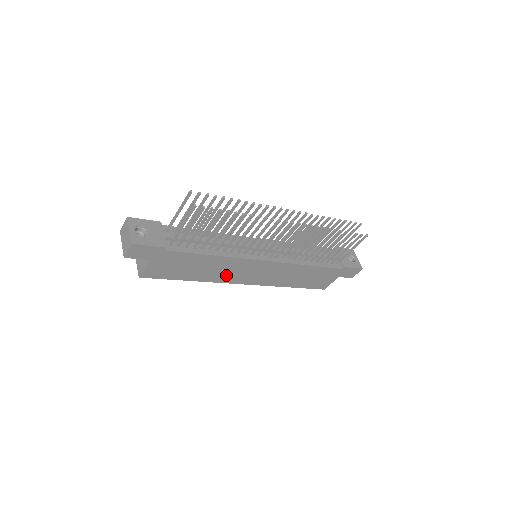
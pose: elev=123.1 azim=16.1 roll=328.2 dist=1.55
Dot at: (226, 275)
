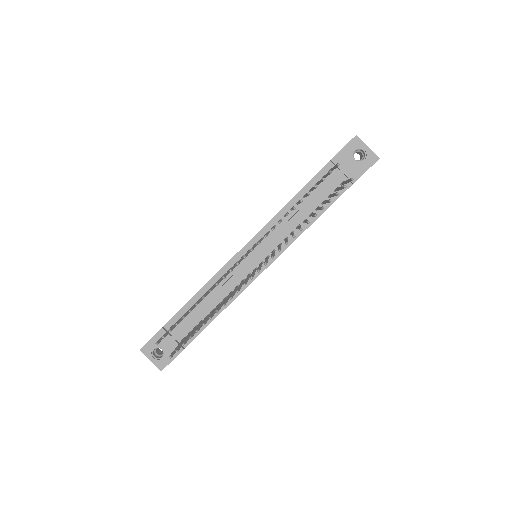
Dot at: occluded
